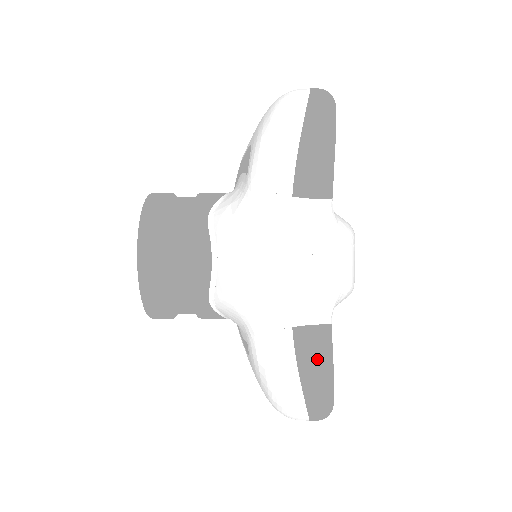
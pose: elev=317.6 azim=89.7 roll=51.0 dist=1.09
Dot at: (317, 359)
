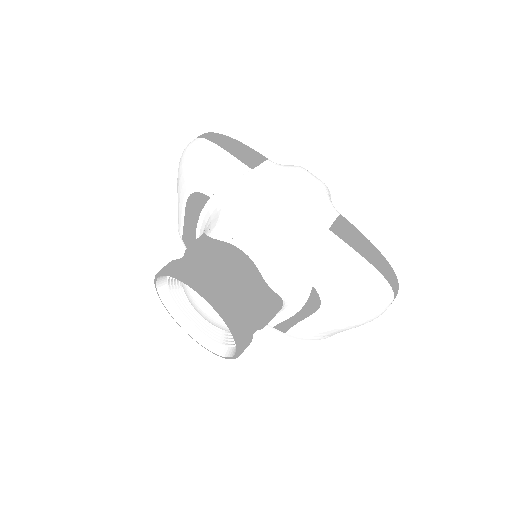
Dot at: (358, 237)
